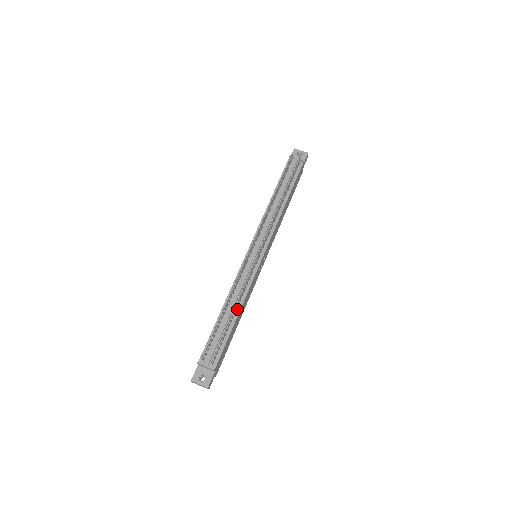
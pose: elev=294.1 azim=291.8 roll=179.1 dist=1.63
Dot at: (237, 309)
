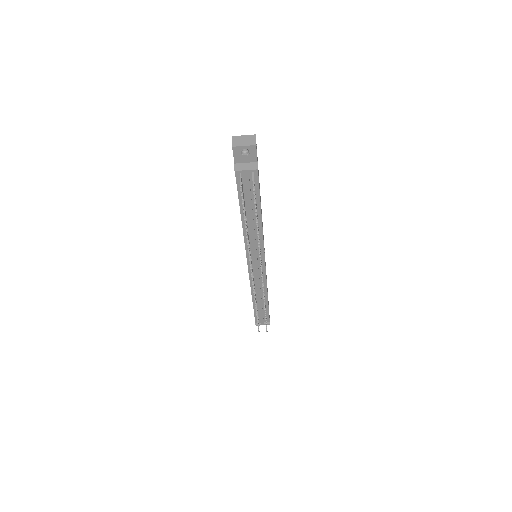
Dot at: (265, 297)
